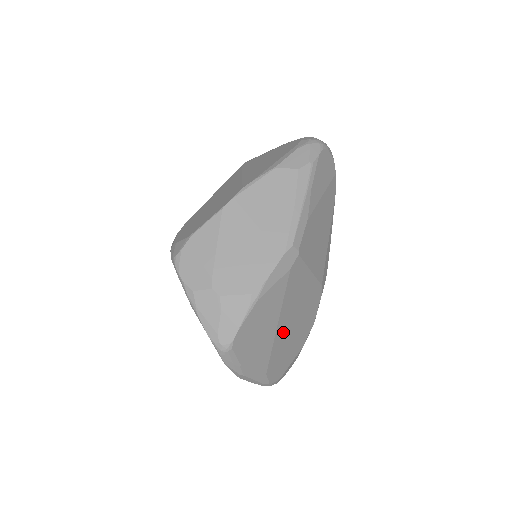
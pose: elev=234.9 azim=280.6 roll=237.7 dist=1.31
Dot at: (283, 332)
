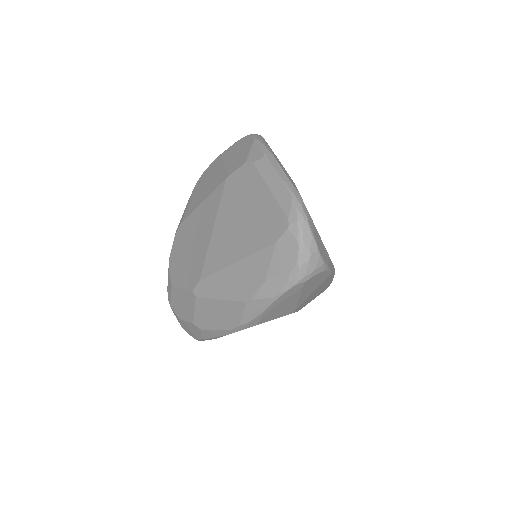
Dot at: occluded
